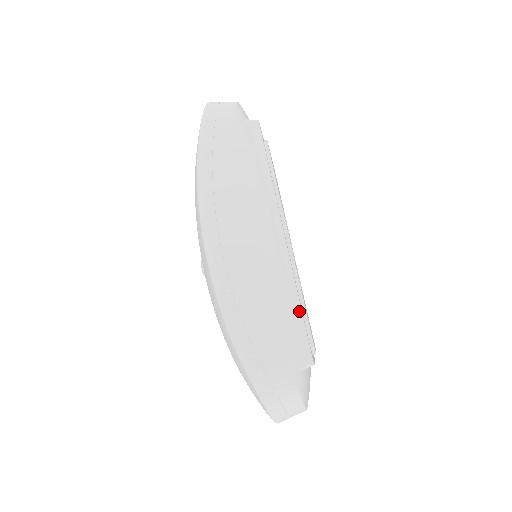
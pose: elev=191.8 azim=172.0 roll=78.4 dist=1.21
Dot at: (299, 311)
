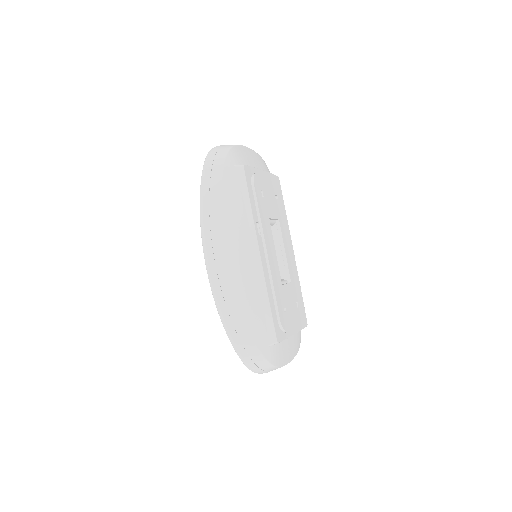
Dot at: (268, 308)
